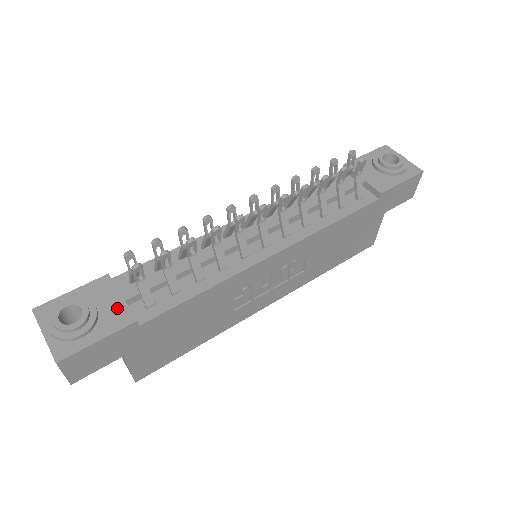
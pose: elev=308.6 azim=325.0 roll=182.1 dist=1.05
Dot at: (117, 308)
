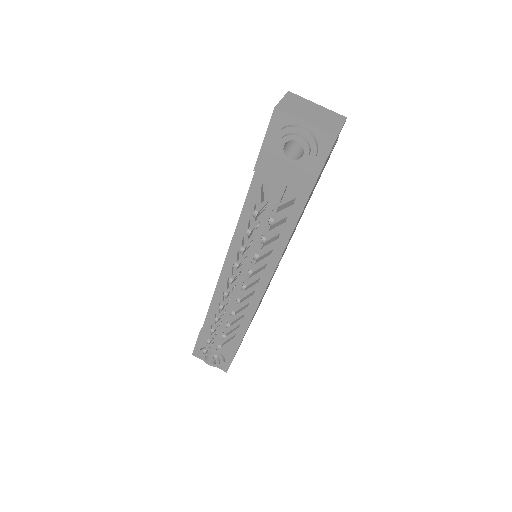
Dot at: (223, 346)
